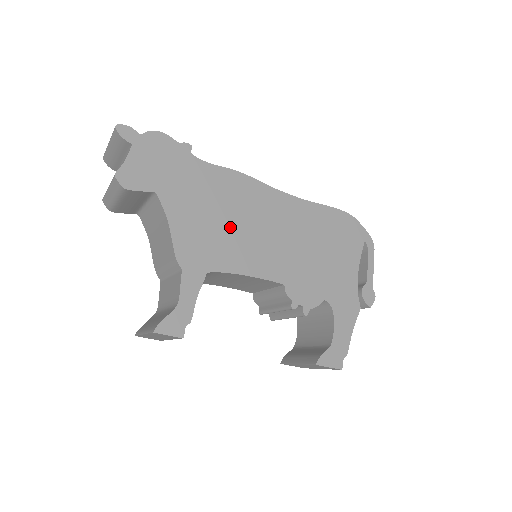
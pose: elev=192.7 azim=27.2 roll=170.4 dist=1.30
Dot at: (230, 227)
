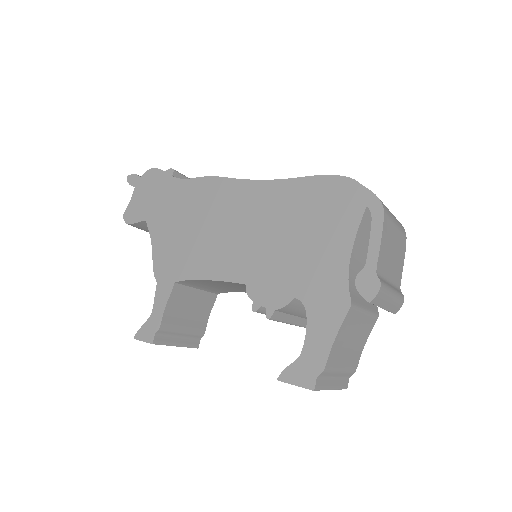
Dot at: (198, 234)
